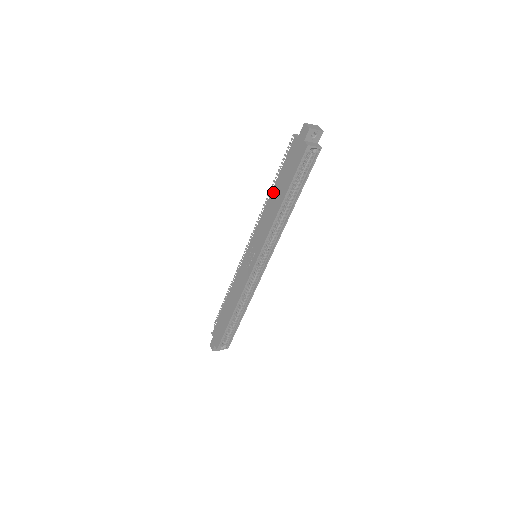
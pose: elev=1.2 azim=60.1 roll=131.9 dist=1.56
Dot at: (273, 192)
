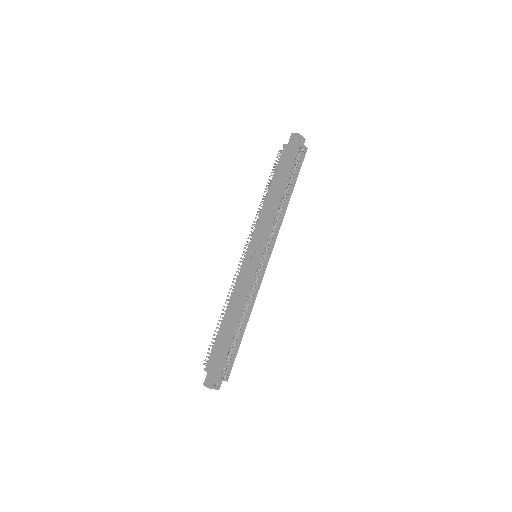
Dot at: (270, 190)
